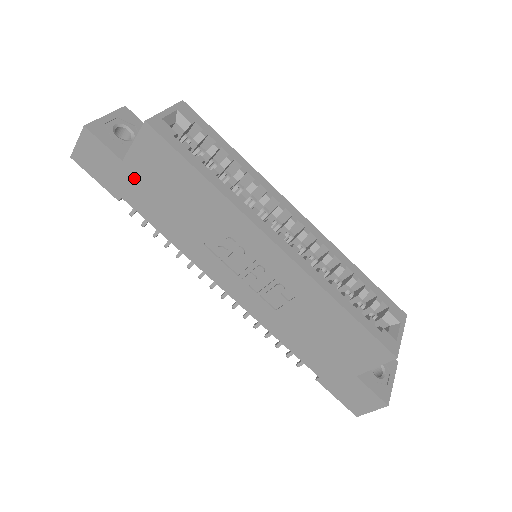
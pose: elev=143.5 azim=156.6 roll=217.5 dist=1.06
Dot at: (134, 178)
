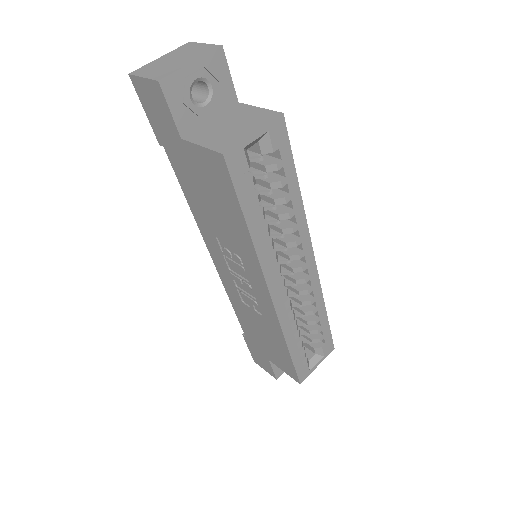
Dot at: (184, 156)
